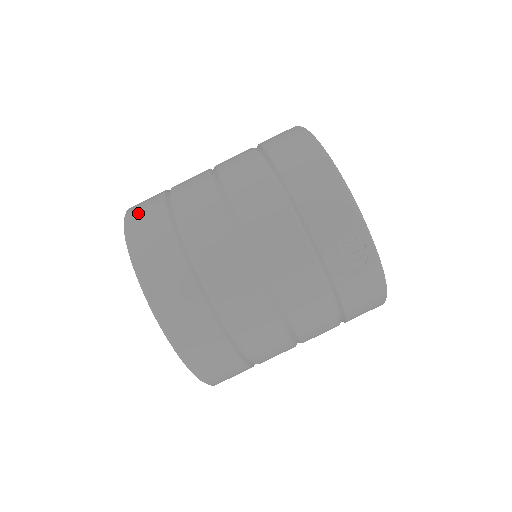
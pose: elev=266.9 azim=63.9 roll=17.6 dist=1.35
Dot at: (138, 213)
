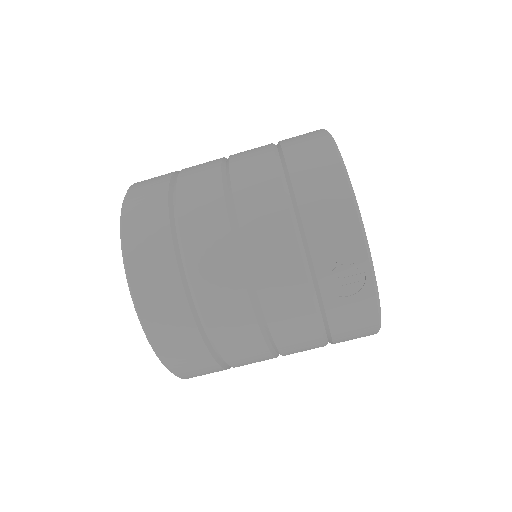
Dot at: (140, 190)
